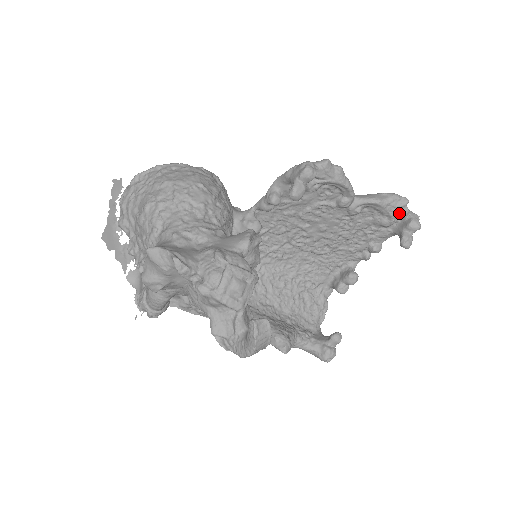
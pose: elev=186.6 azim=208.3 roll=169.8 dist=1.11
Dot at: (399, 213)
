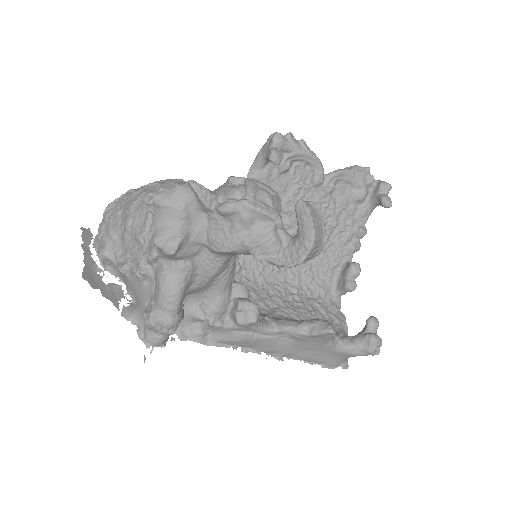
Dot at: (367, 181)
